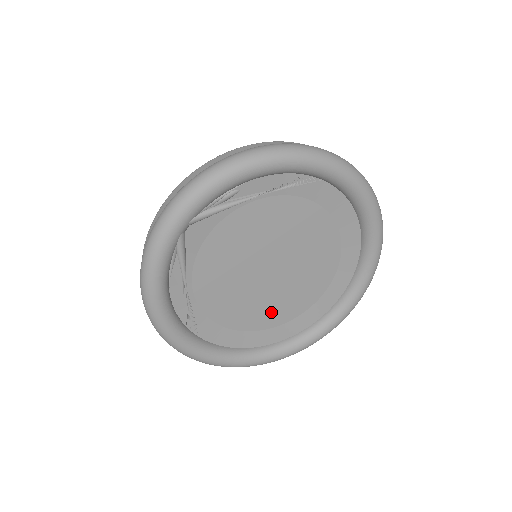
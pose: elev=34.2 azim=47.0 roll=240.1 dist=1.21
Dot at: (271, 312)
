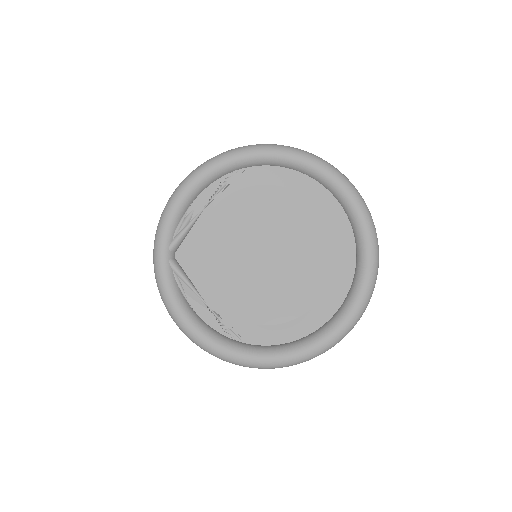
Dot at: (299, 292)
